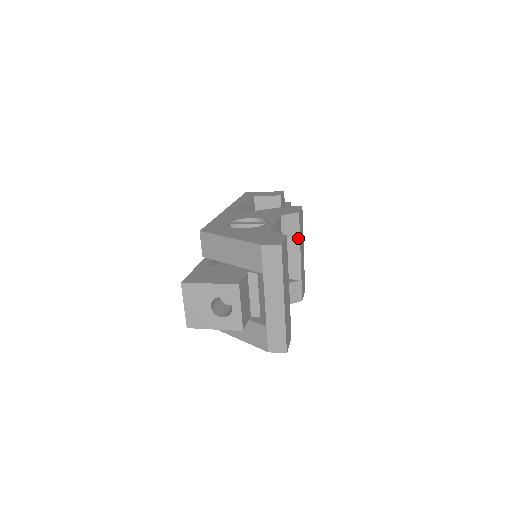
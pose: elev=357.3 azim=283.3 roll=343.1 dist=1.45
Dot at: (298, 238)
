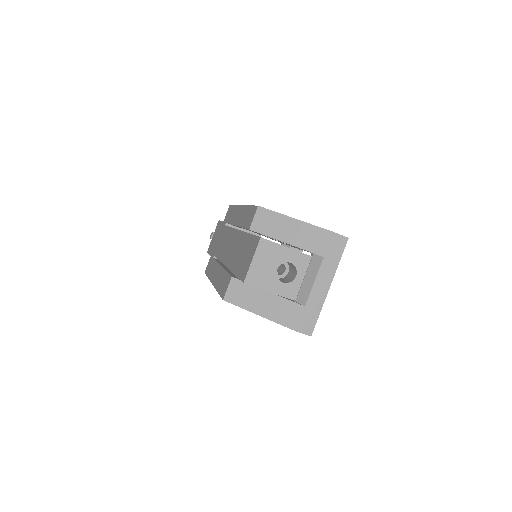
Dot at: occluded
